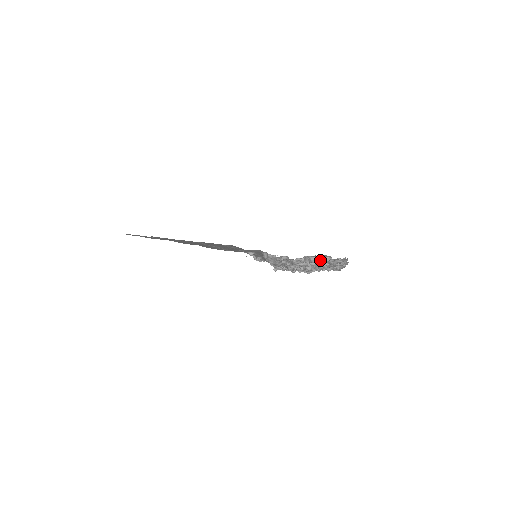
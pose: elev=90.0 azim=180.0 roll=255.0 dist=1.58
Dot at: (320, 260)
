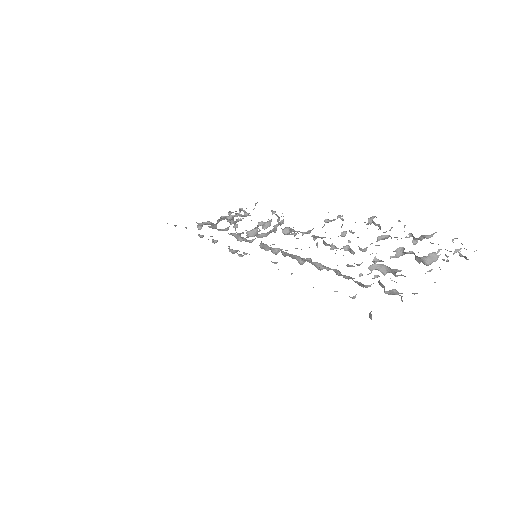
Dot at: occluded
